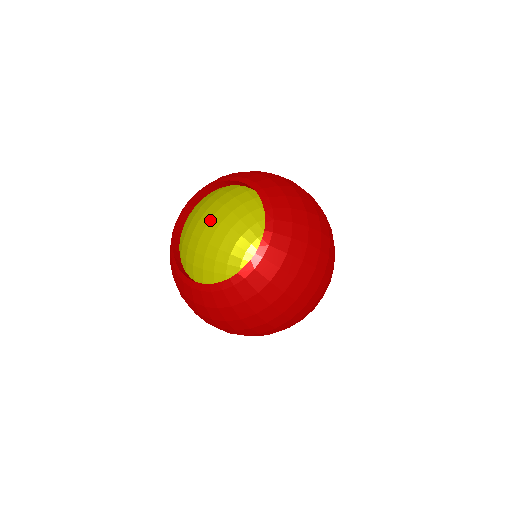
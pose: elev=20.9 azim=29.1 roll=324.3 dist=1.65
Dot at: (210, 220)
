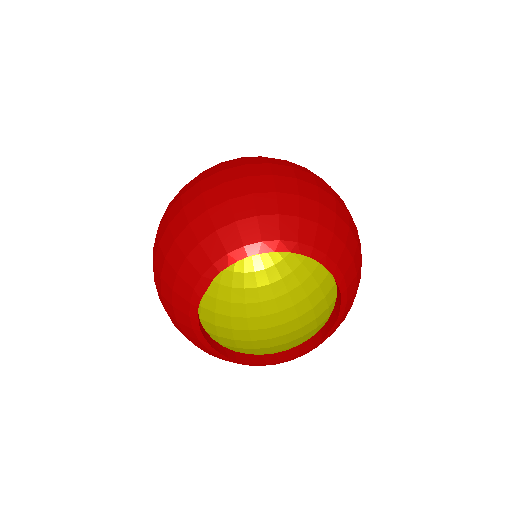
Dot at: occluded
